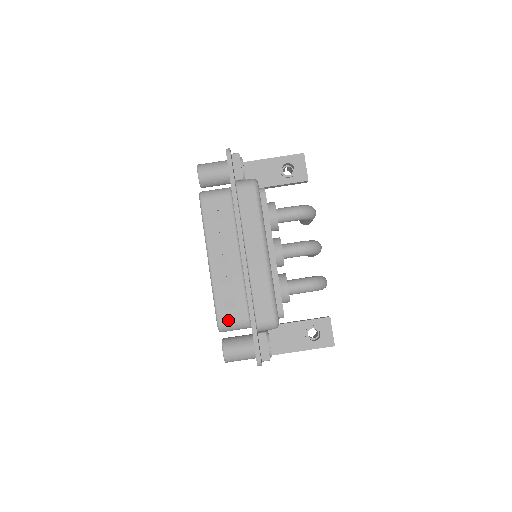
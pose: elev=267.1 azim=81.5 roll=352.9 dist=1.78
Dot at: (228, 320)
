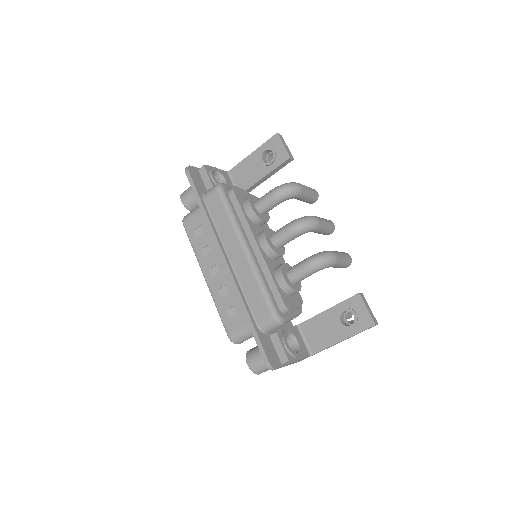
Dot at: (235, 330)
